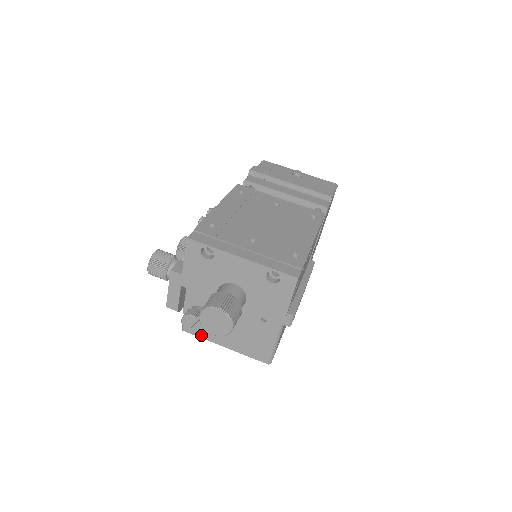
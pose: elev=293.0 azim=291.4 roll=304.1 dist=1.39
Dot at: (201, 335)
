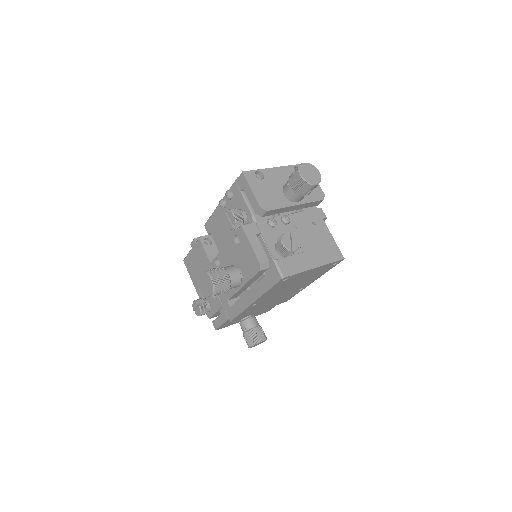
Dot at: (297, 270)
